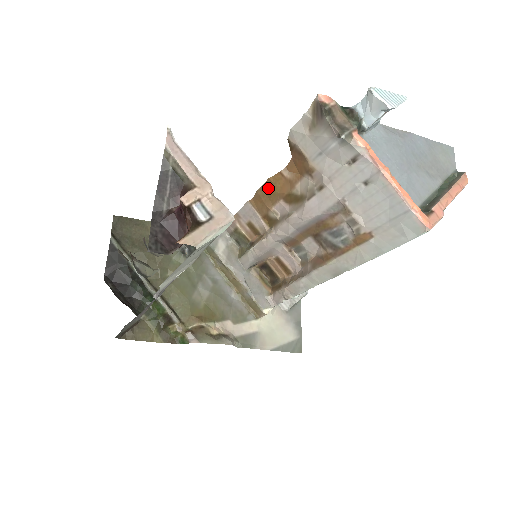
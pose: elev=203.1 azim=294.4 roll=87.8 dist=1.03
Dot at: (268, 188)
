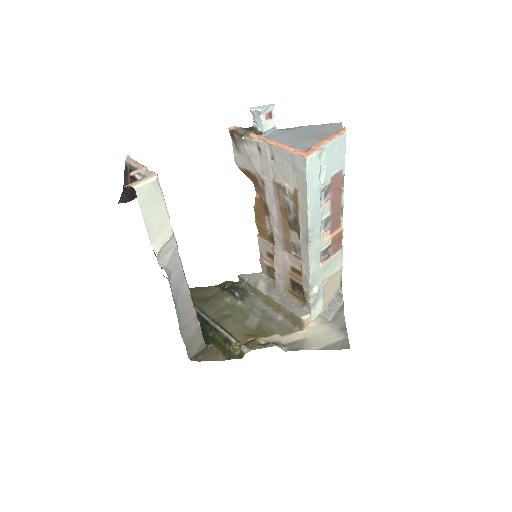
Dot at: (257, 215)
